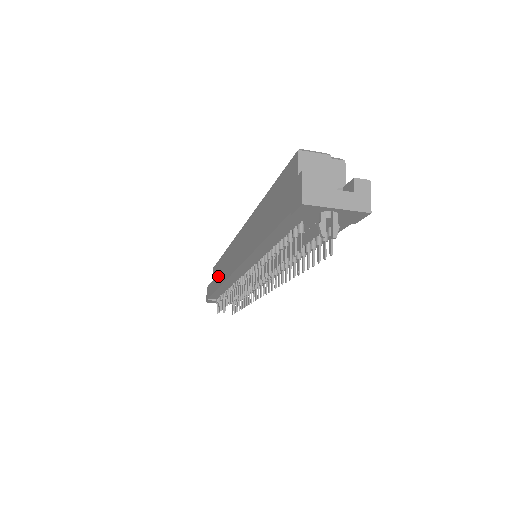
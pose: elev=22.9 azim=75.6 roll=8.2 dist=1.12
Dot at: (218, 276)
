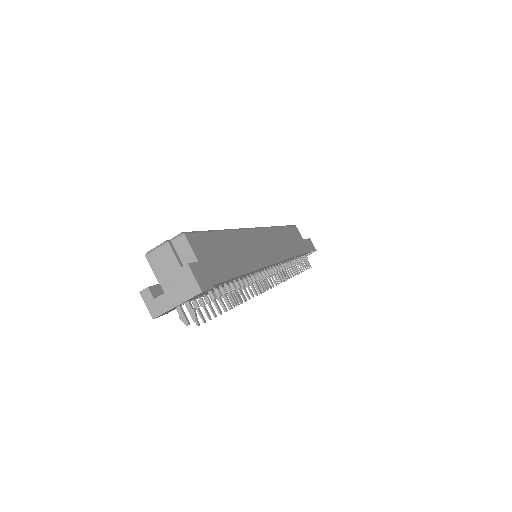
Dot at: occluded
